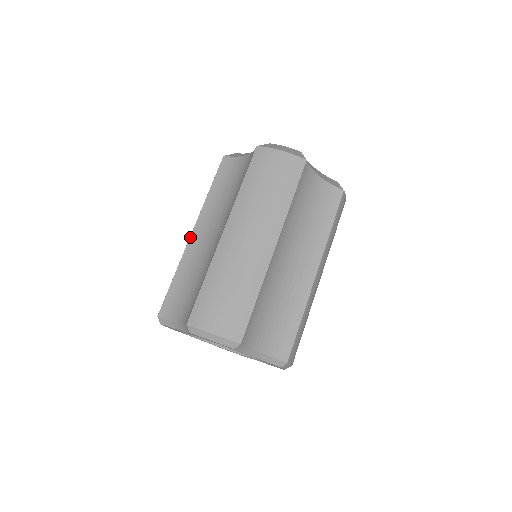
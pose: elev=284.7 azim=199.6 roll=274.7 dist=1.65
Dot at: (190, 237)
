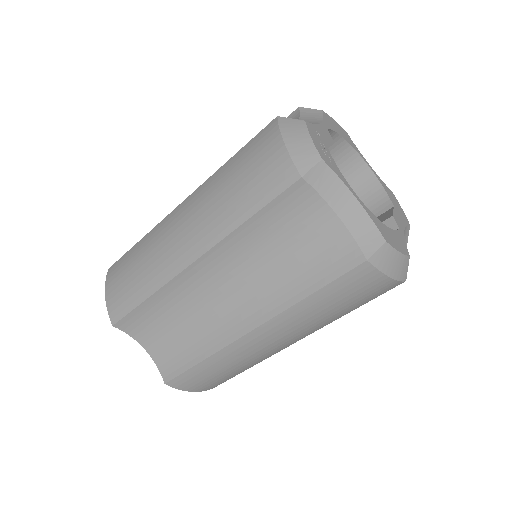
Dot at: (187, 268)
